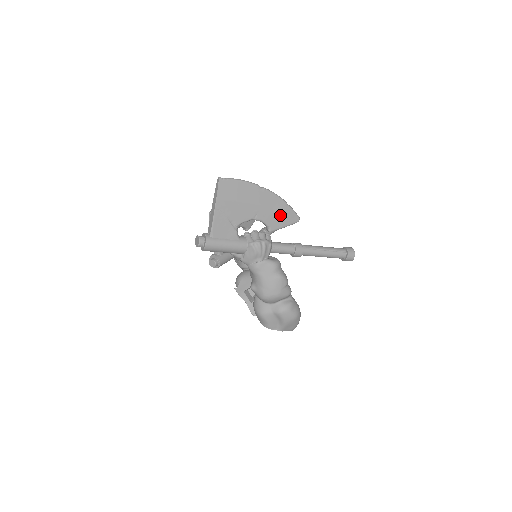
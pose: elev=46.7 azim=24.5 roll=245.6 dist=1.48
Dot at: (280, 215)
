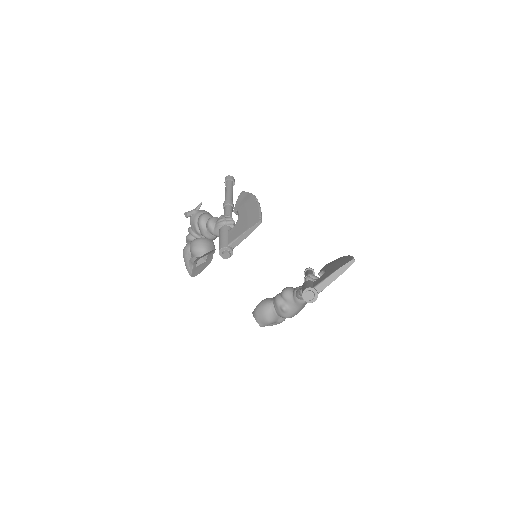
Dot at: occluded
